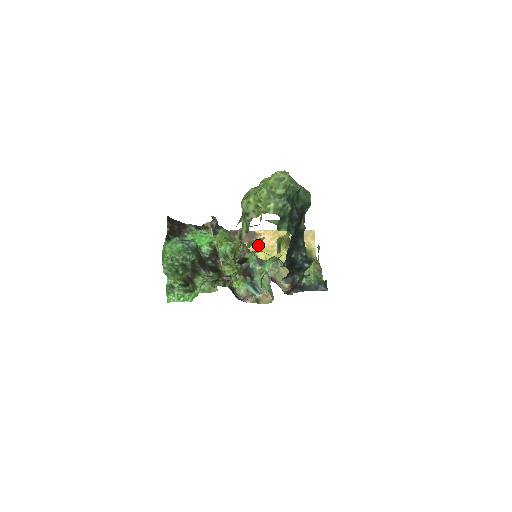
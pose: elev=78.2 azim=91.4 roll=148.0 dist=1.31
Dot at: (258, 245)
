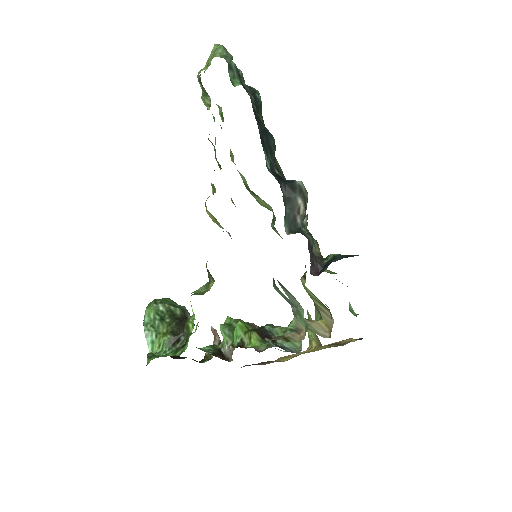
Dot at: (281, 359)
